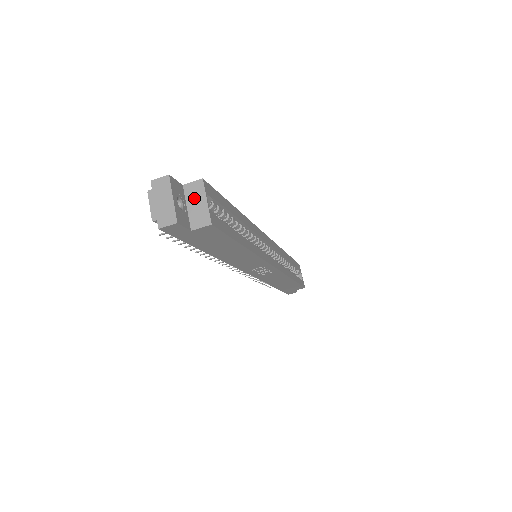
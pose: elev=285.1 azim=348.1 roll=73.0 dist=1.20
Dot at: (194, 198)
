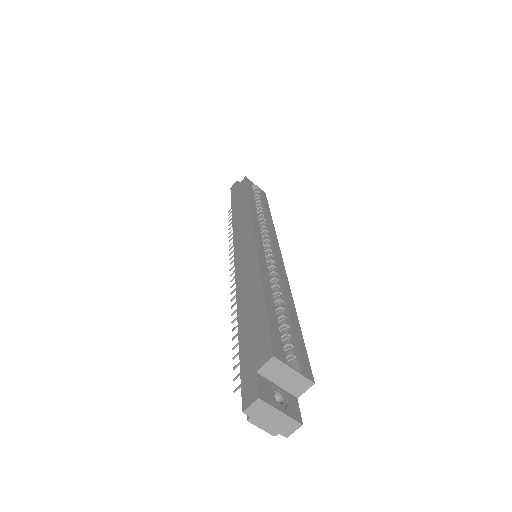
Dot at: (278, 375)
